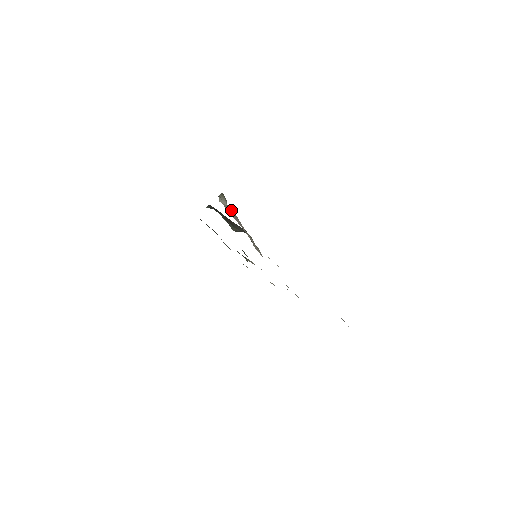
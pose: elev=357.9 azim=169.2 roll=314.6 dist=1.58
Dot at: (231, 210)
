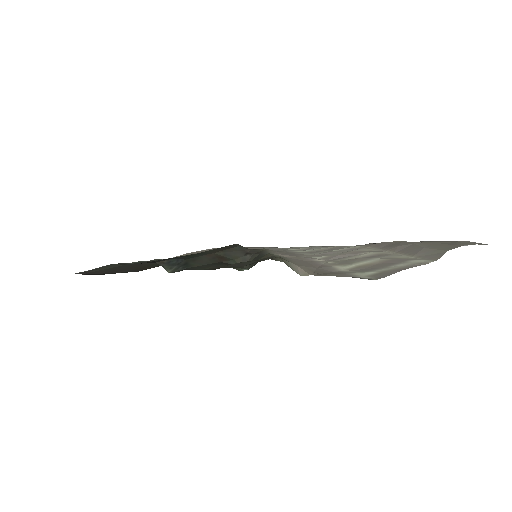
Dot at: (291, 262)
